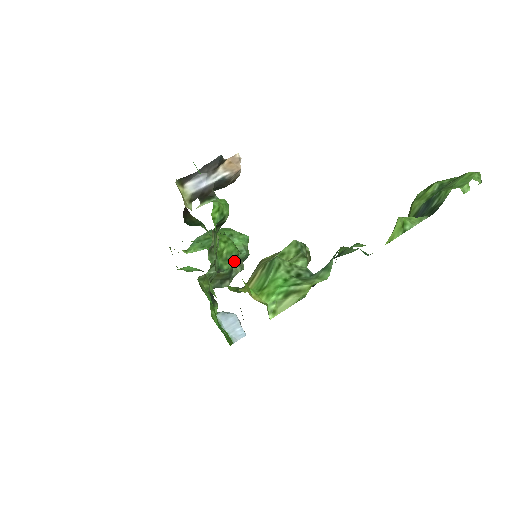
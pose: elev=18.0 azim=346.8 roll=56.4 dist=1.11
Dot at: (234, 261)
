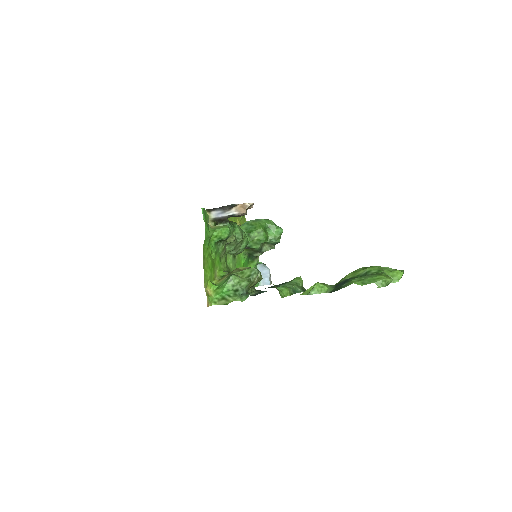
Dot at: (266, 243)
